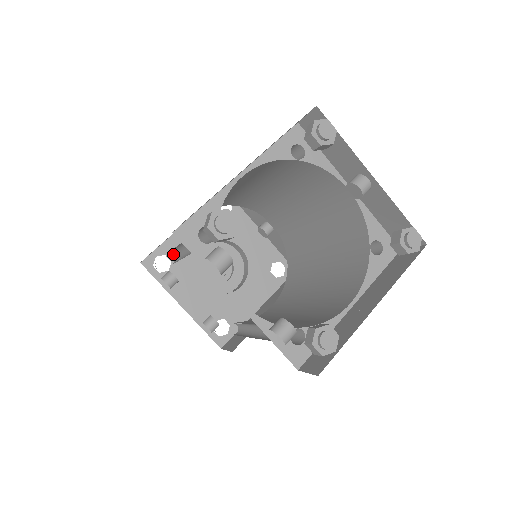
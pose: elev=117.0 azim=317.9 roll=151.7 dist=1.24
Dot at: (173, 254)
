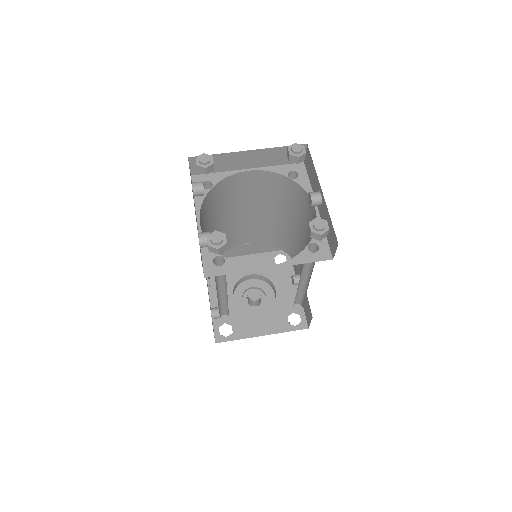
Dot at: occluded
